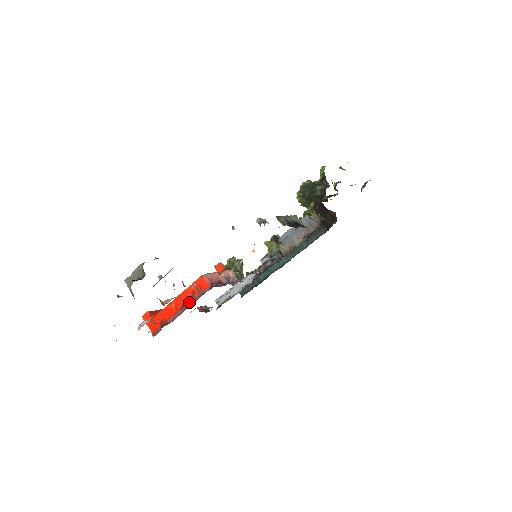
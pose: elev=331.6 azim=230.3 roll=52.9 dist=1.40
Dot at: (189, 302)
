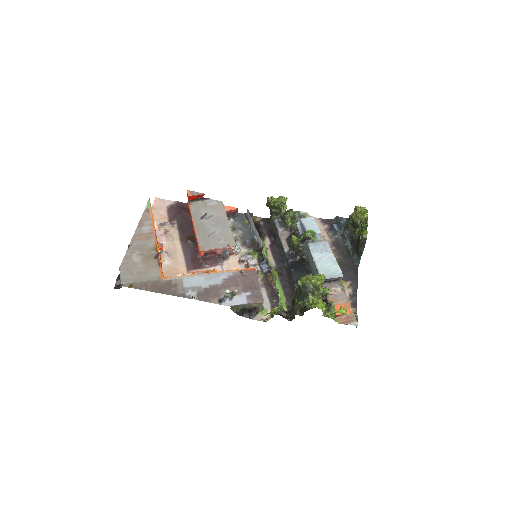
Dot at: (190, 245)
